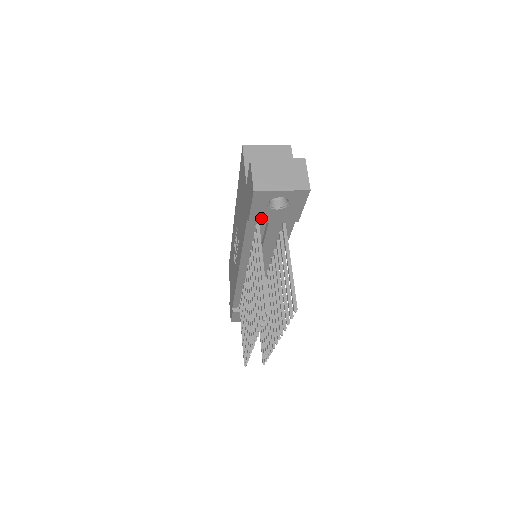
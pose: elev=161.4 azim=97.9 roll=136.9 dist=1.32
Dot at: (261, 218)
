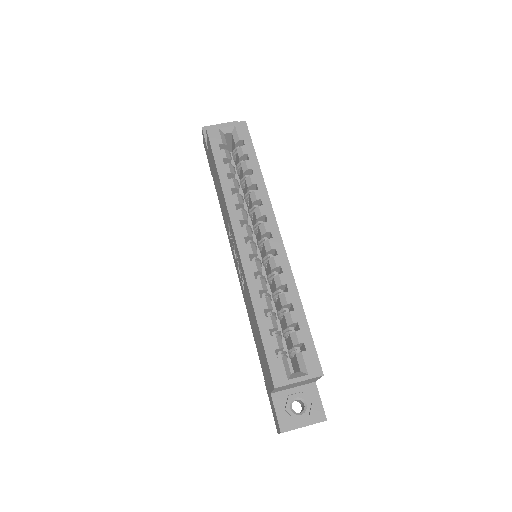
Dot at: occluded
